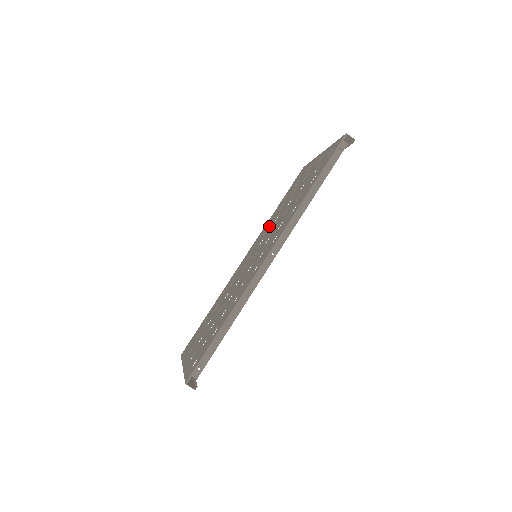
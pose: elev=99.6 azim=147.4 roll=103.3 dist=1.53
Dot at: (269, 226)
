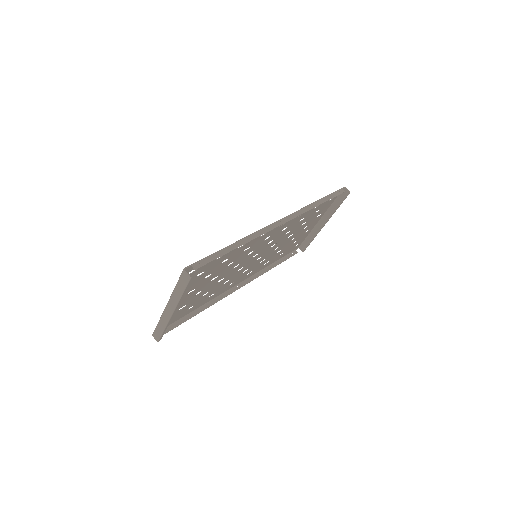
Dot at: (267, 257)
